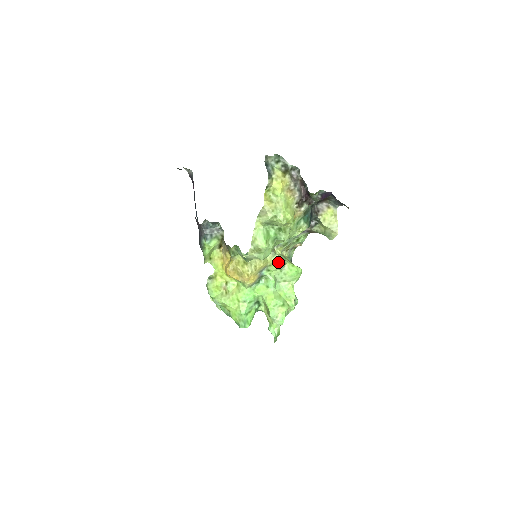
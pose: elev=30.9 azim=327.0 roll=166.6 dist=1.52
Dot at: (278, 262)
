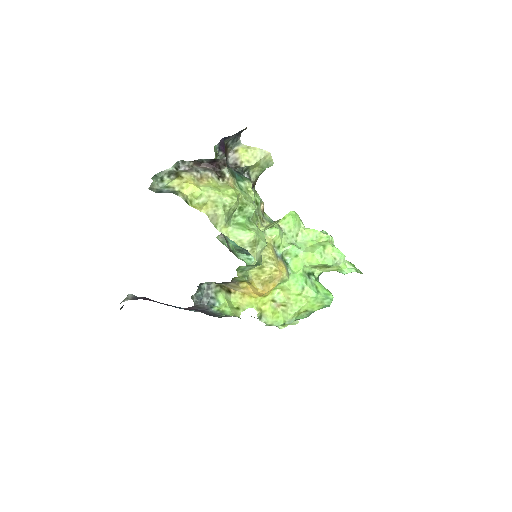
Dot at: (274, 232)
